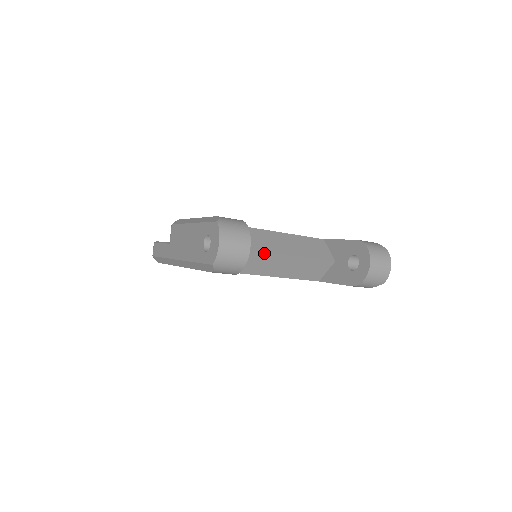
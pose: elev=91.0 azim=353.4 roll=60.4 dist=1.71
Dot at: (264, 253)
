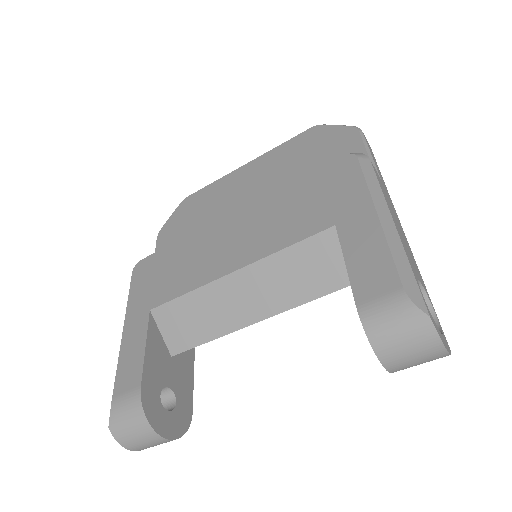
Dot at: (229, 333)
